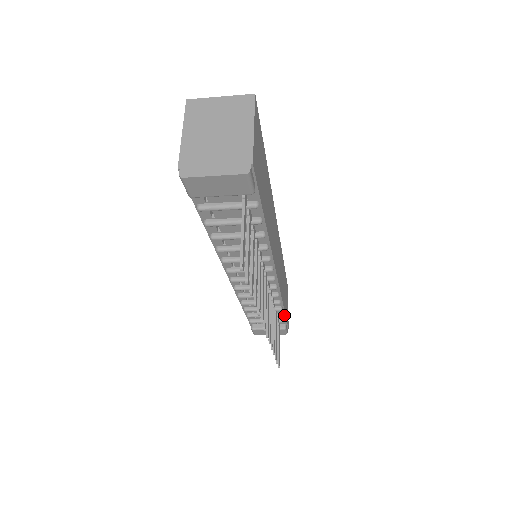
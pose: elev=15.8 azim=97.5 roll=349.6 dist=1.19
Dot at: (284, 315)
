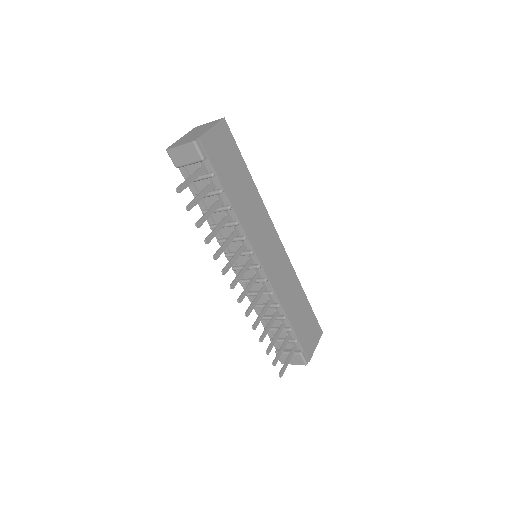
Dot at: (294, 332)
